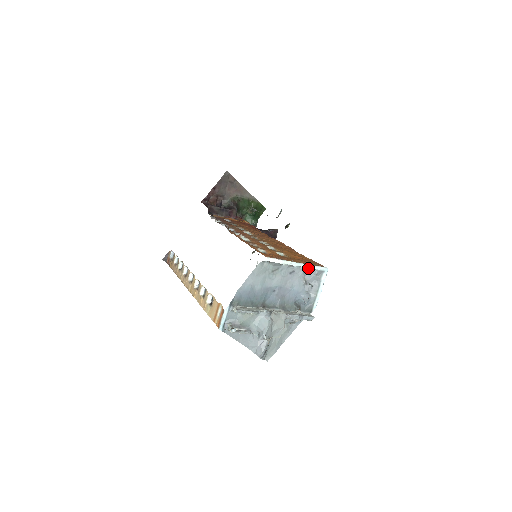
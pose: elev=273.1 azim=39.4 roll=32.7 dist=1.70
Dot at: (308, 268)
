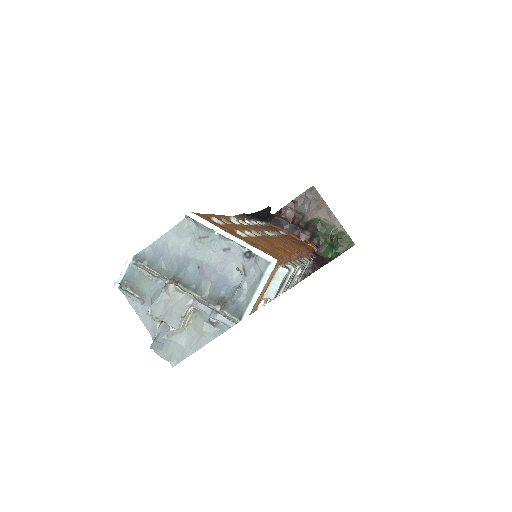
Dot at: (250, 251)
